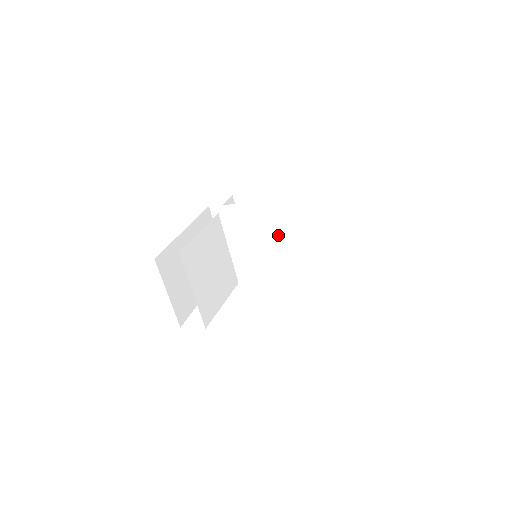
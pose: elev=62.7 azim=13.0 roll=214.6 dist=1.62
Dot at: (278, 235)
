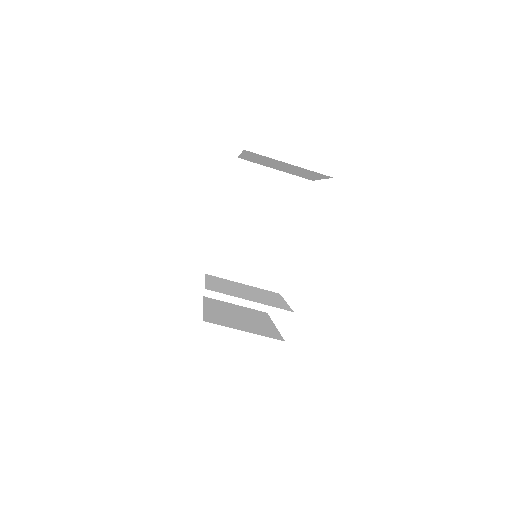
Dot at: (245, 228)
